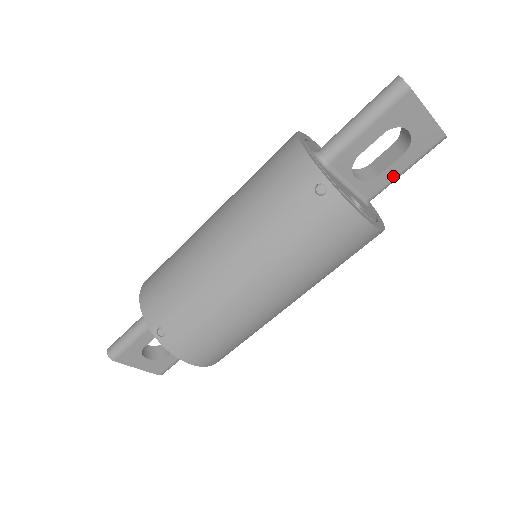
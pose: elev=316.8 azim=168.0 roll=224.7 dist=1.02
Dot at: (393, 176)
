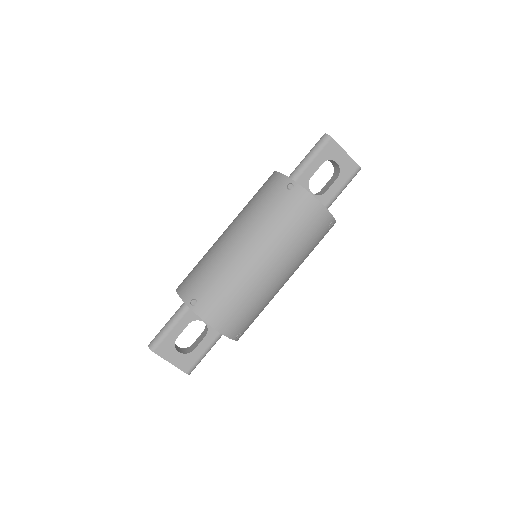
Dot at: (335, 193)
